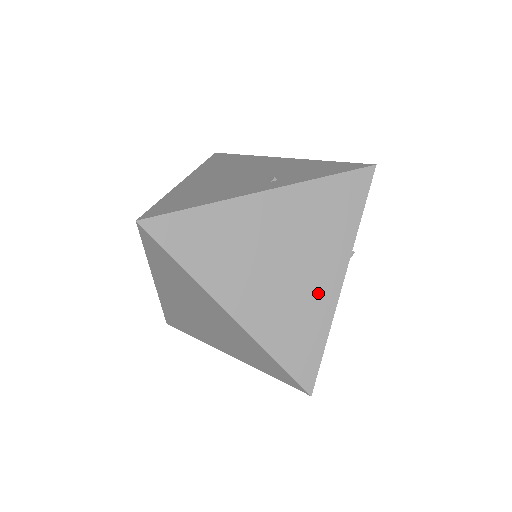
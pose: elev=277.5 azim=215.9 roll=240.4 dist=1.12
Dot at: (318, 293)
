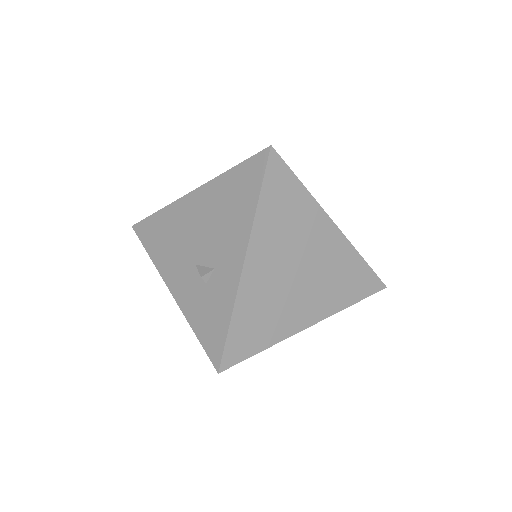
Dot at: occluded
